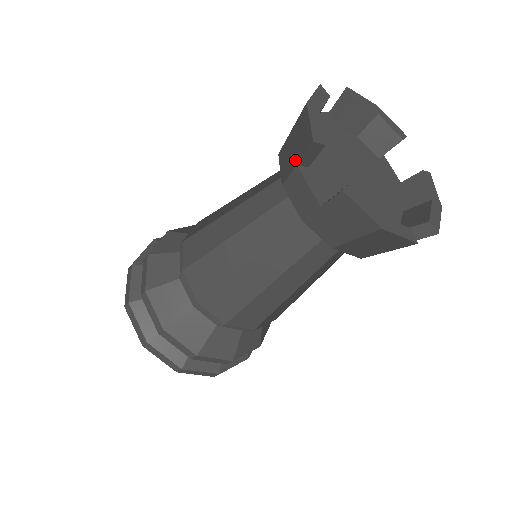
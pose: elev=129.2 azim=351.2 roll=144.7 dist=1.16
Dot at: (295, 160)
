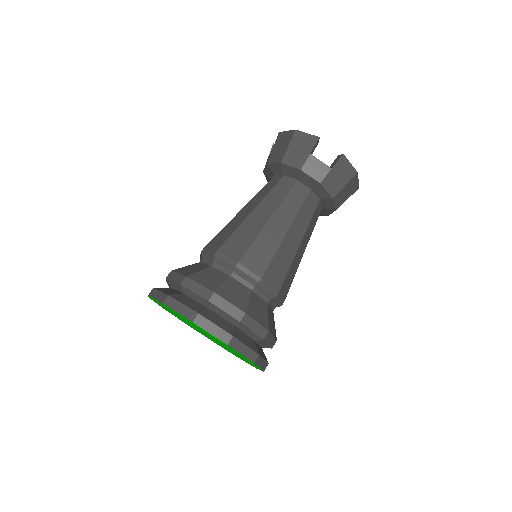
Dot at: (307, 153)
